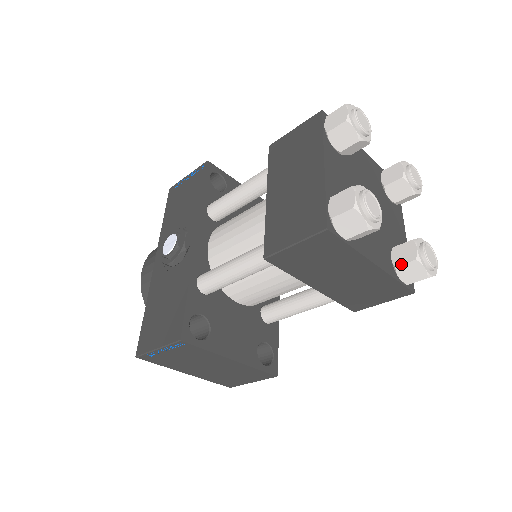
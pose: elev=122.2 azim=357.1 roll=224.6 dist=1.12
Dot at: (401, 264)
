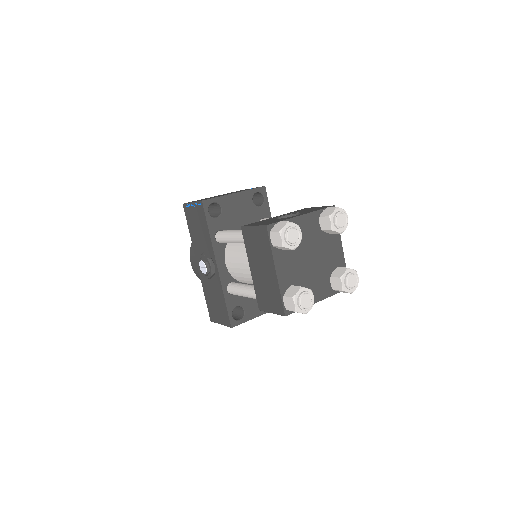
Dot at: occluded
